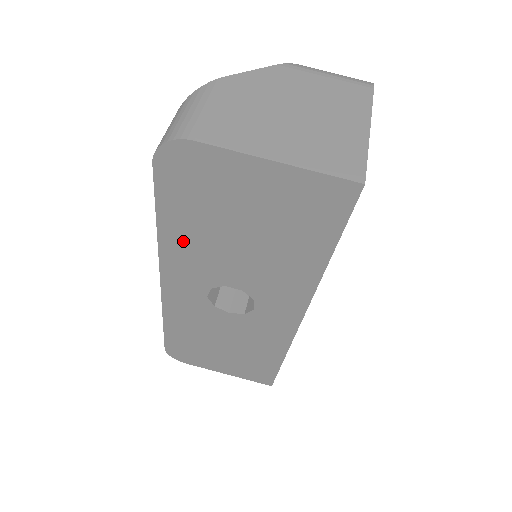
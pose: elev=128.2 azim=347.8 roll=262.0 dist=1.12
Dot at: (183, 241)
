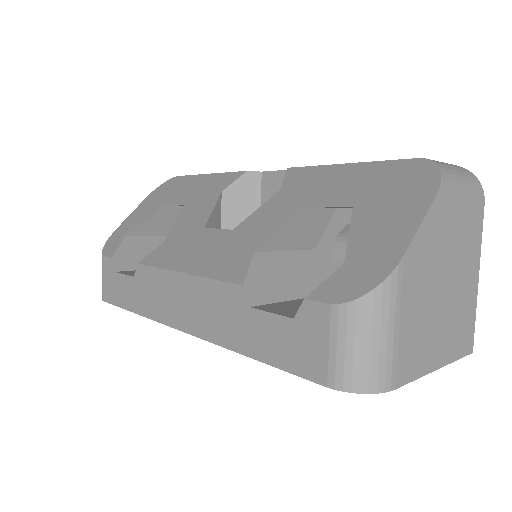
Dot at: occluded
